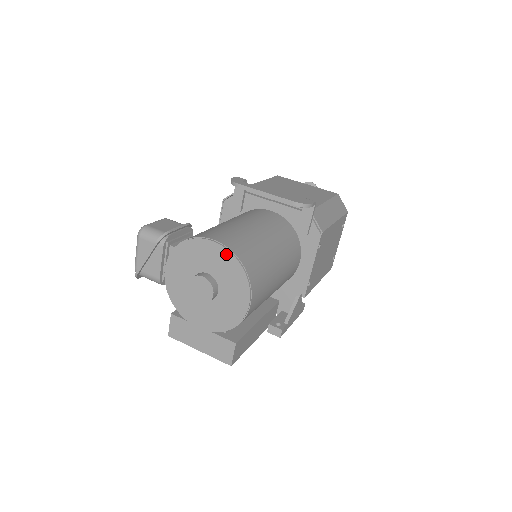
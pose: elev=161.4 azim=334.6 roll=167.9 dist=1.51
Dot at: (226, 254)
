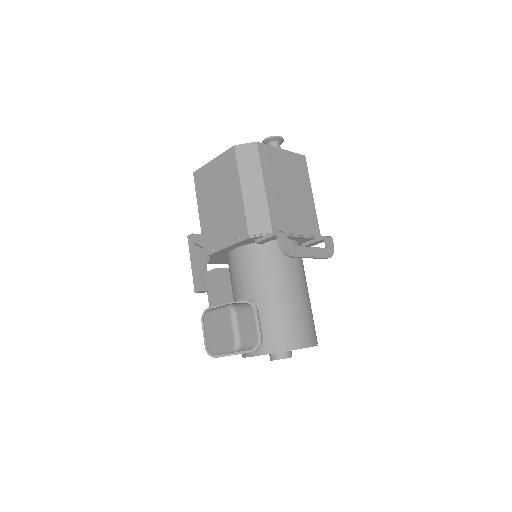
Dot at: occluded
